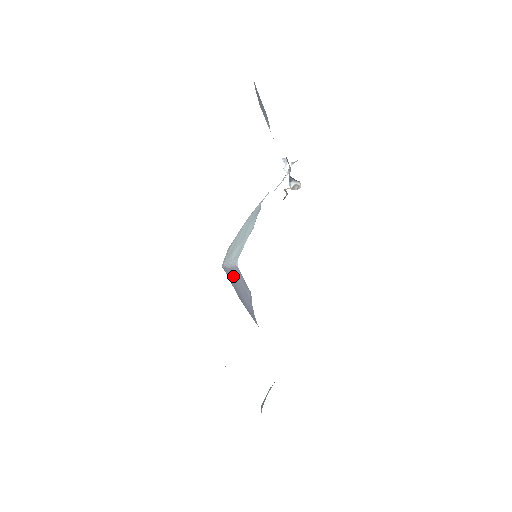
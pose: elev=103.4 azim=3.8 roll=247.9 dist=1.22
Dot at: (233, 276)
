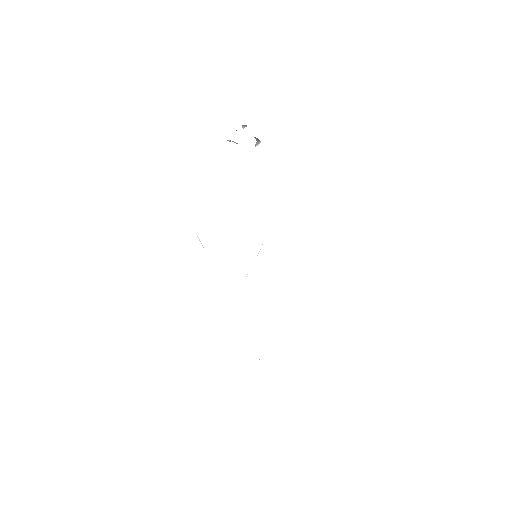
Dot at: occluded
